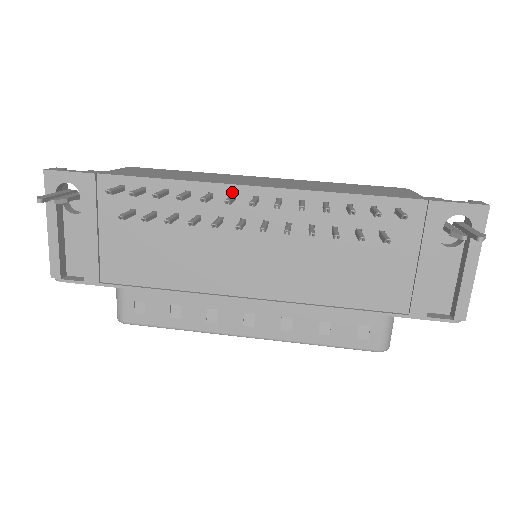
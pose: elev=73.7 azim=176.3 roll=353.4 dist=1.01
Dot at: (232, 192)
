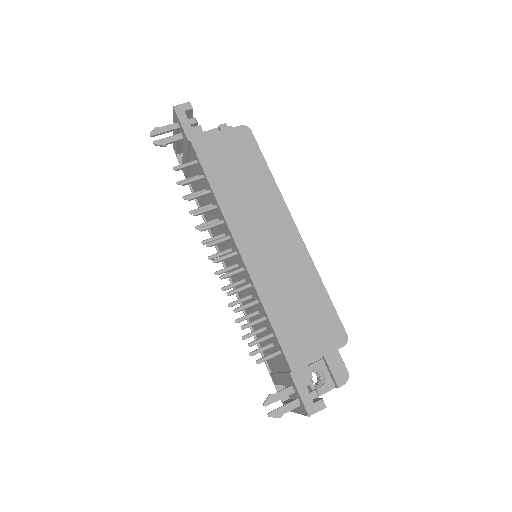
Dot at: (230, 235)
